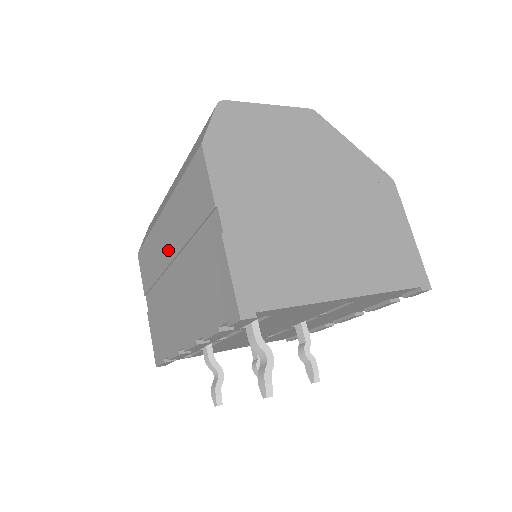
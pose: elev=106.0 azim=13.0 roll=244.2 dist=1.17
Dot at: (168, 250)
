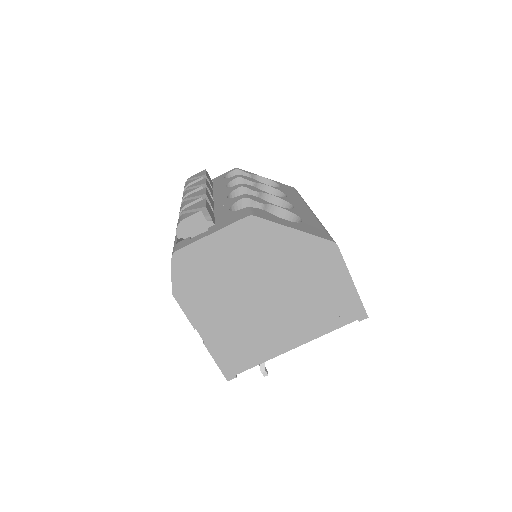
Dot at: occluded
